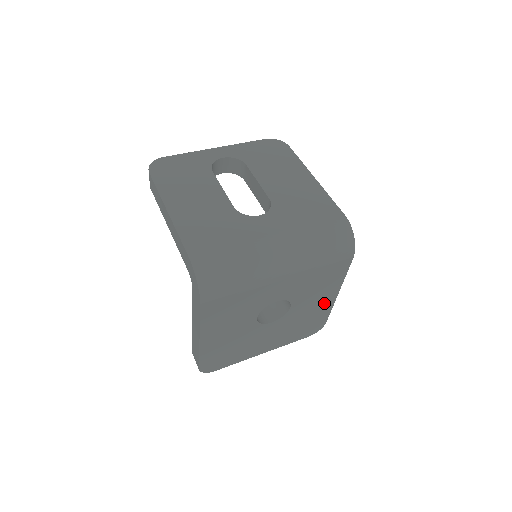
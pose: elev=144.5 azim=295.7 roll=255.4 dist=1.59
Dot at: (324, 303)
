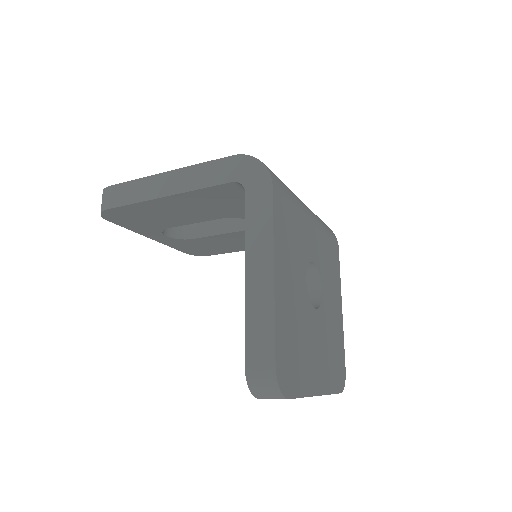
Dot at: (338, 316)
